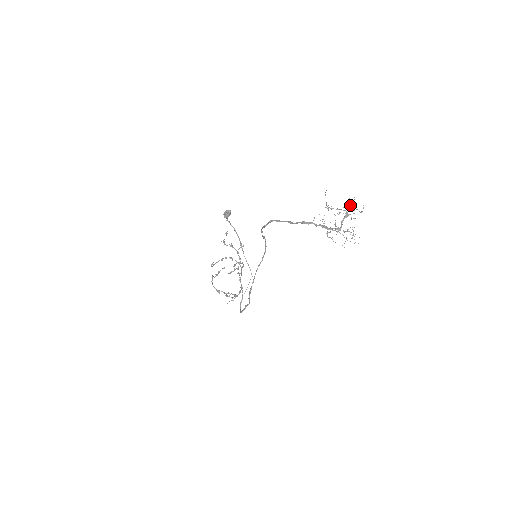
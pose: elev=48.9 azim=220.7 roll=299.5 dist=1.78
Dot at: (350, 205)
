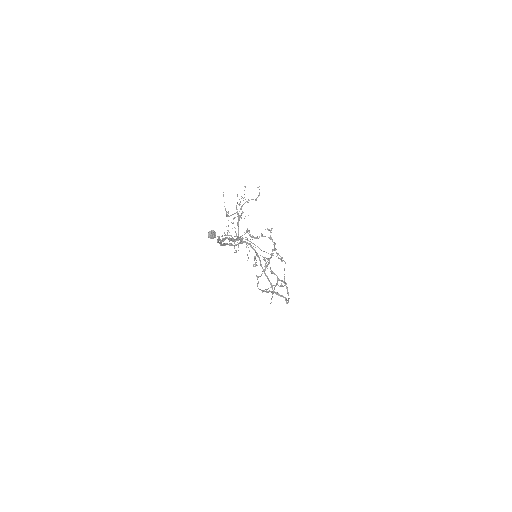
Dot at: occluded
